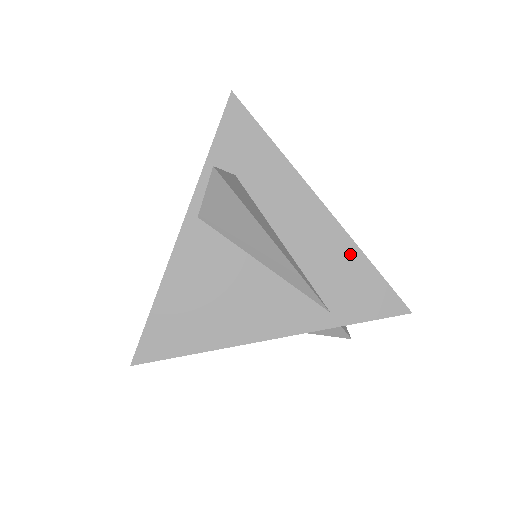
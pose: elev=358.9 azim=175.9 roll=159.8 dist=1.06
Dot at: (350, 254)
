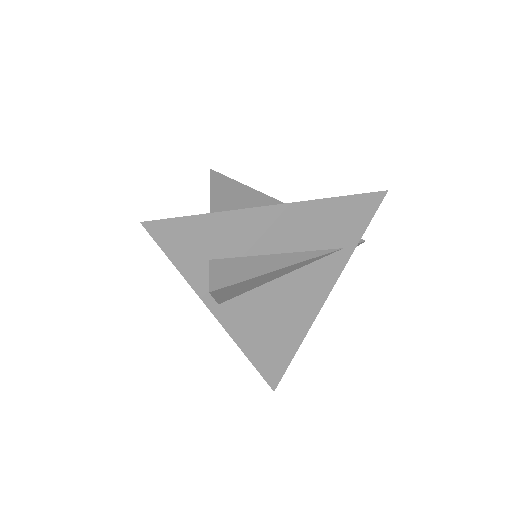
Dot at: (323, 208)
